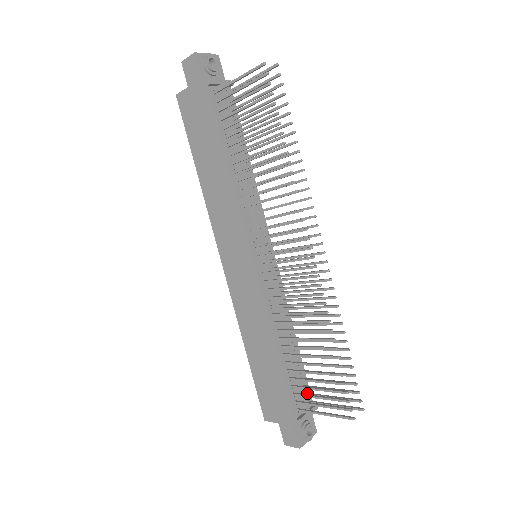
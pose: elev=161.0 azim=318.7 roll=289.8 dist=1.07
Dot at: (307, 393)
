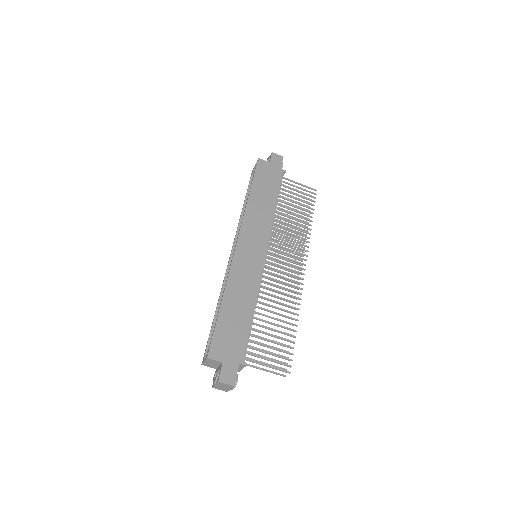
Dot at: occluded
